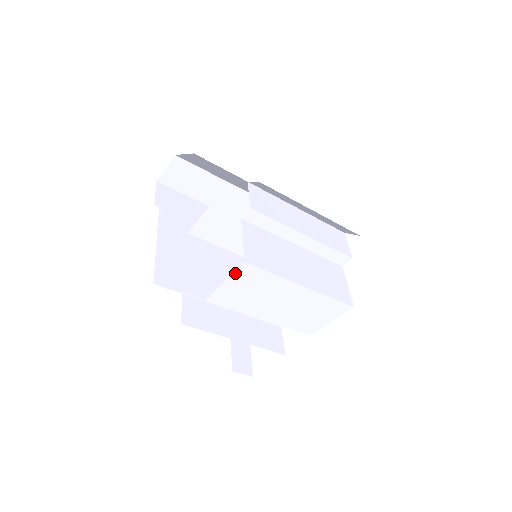
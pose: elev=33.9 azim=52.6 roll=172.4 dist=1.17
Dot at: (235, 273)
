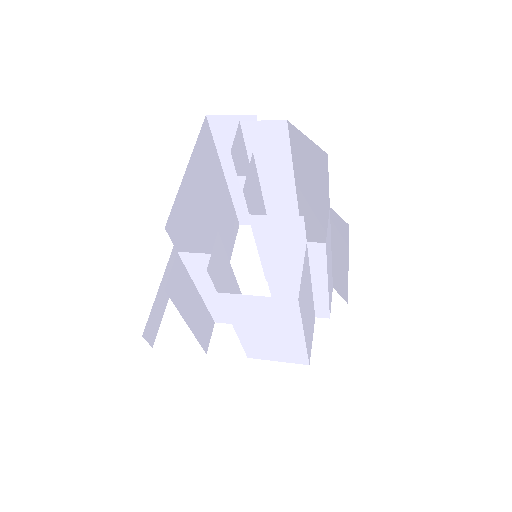
Dot at: (277, 298)
